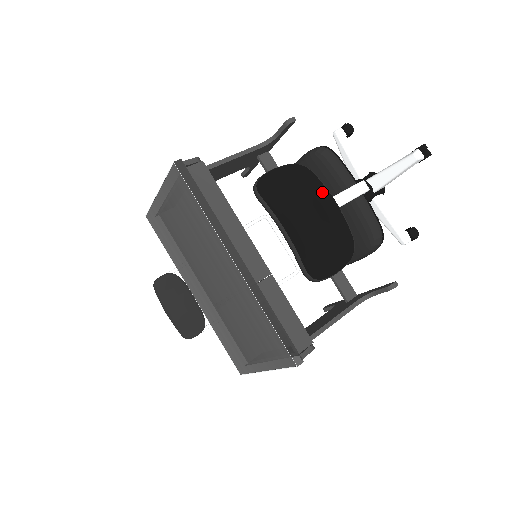
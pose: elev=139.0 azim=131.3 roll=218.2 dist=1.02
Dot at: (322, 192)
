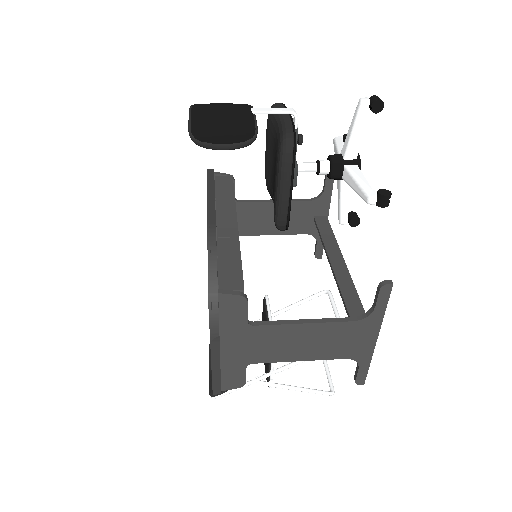
Dot at: (244, 107)
